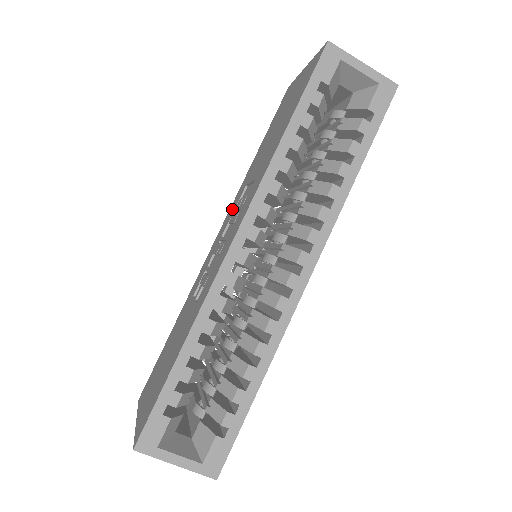
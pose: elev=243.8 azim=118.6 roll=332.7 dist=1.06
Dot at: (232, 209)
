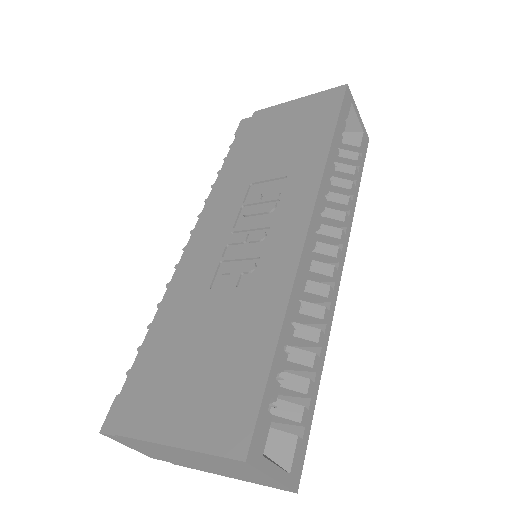
Dot at: (230, 204)
